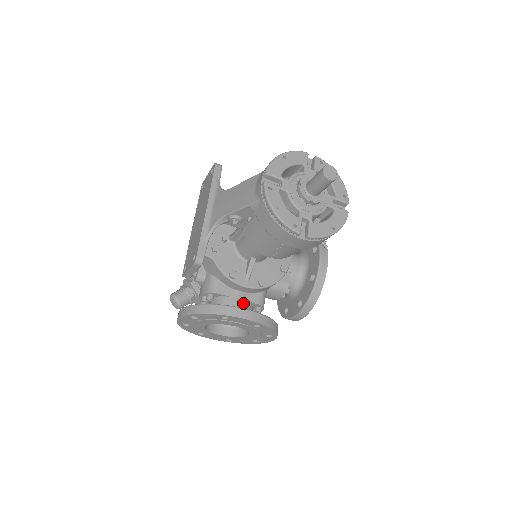
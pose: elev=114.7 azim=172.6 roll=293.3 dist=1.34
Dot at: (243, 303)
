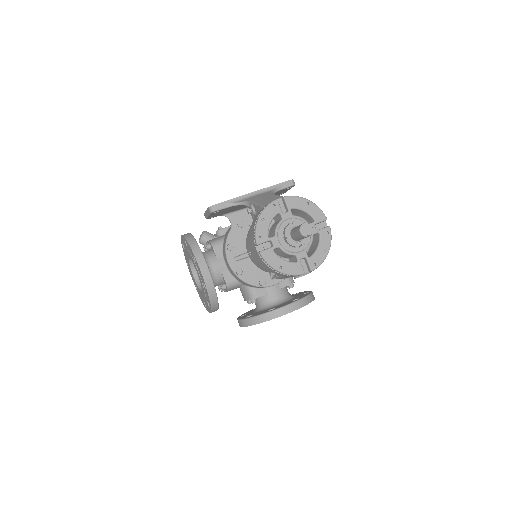
Dot at: (218, 270)
